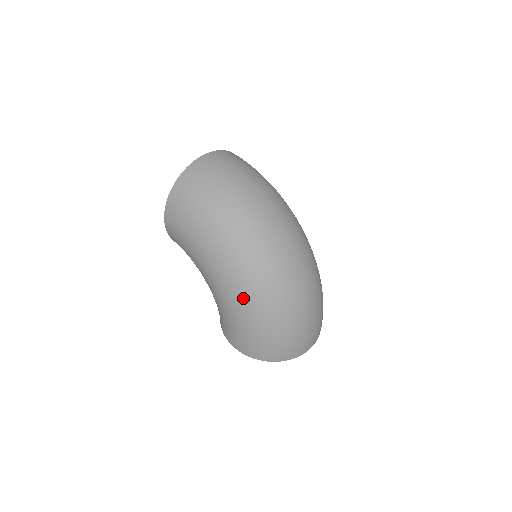
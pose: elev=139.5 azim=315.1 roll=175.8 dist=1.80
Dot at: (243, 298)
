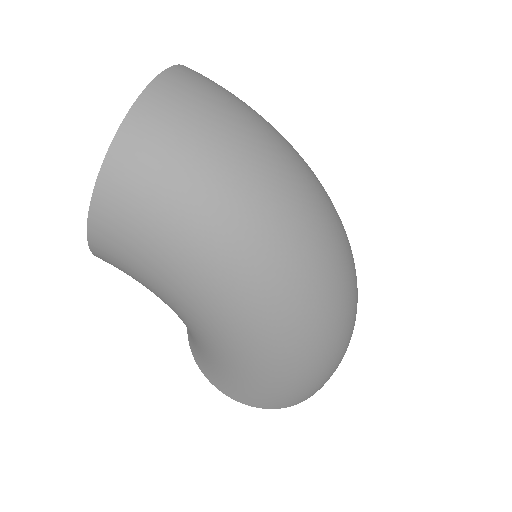
Dot at: (278, 348)
